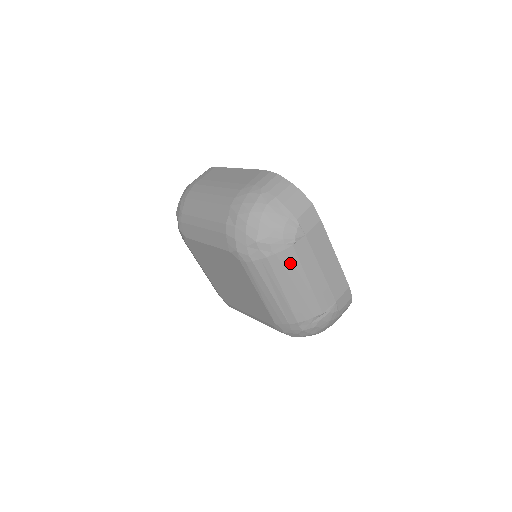
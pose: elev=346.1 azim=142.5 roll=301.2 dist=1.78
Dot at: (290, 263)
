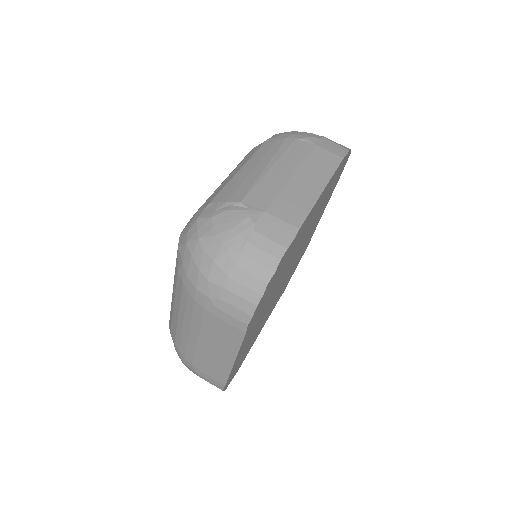
Dot at: (277, 148)
